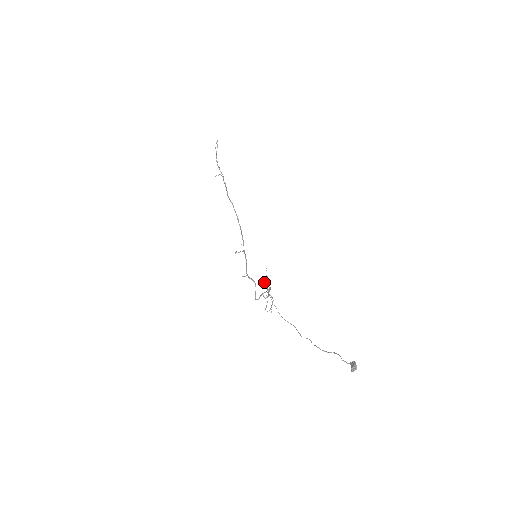
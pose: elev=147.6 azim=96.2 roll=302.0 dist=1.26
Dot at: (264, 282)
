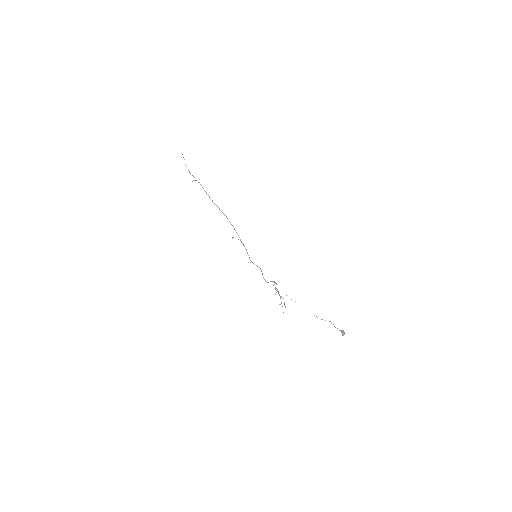
Dot at: occluded
